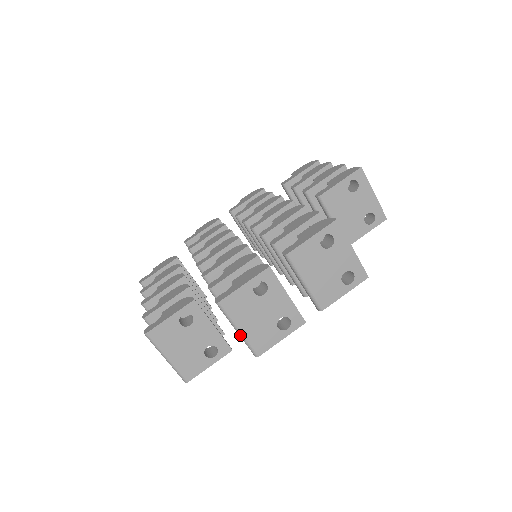
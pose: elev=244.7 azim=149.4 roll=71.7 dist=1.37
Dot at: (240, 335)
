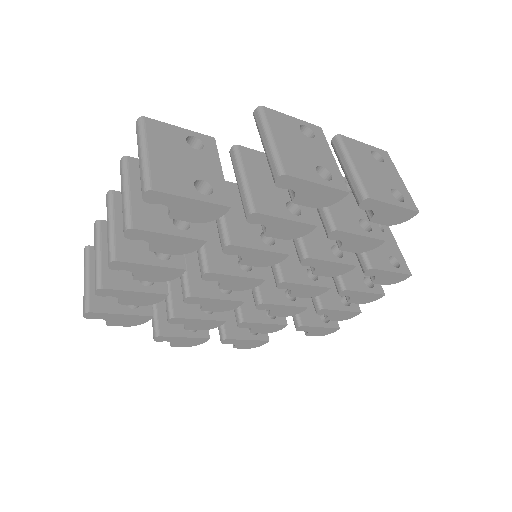
Dot at: (270, 144)
